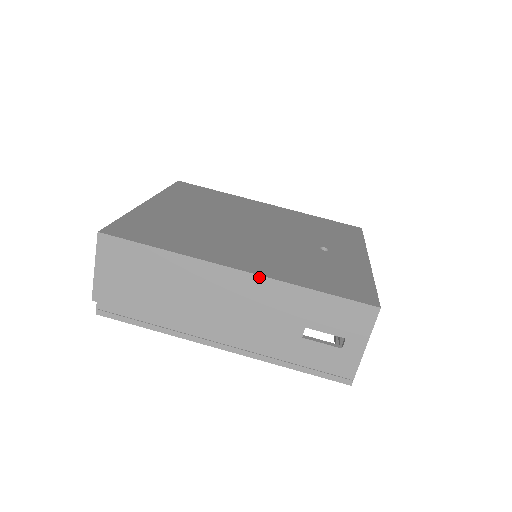
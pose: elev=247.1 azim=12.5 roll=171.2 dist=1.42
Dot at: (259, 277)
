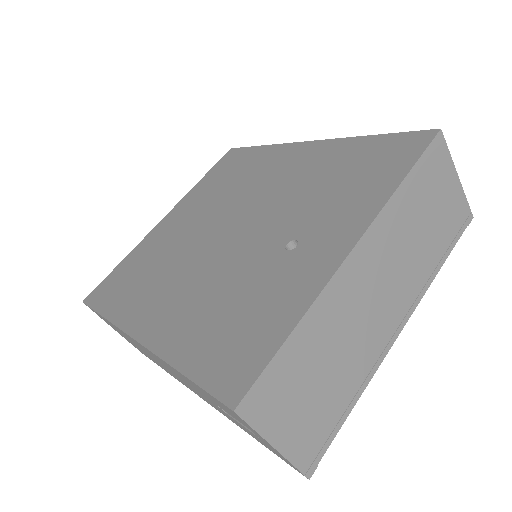
Dot at: (148, 350)
